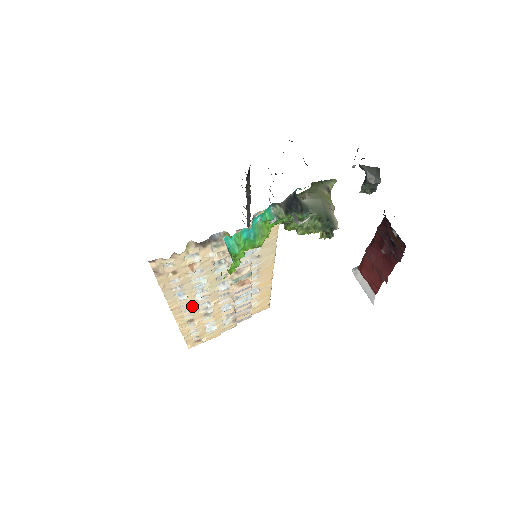
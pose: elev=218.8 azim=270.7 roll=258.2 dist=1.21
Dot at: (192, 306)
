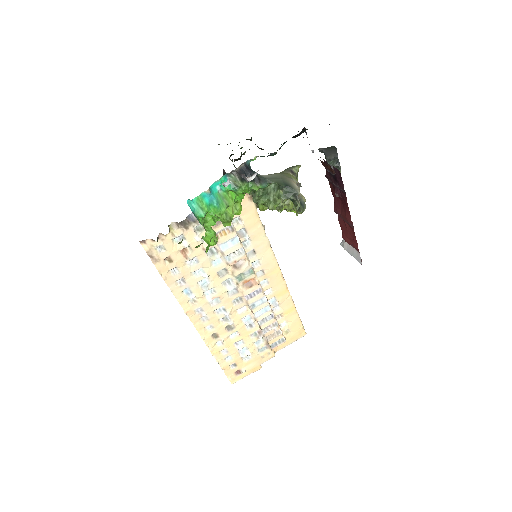
Dot at: (208, 312)
